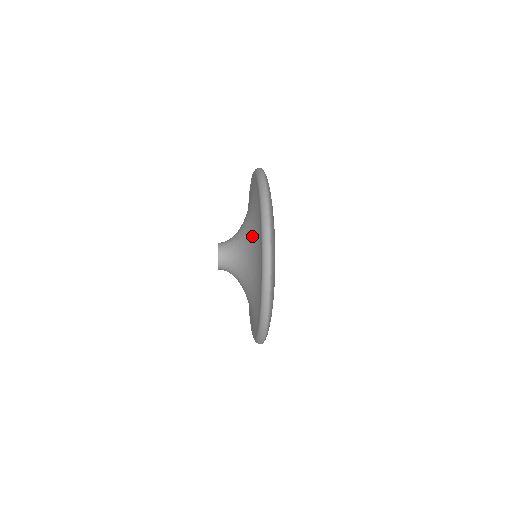
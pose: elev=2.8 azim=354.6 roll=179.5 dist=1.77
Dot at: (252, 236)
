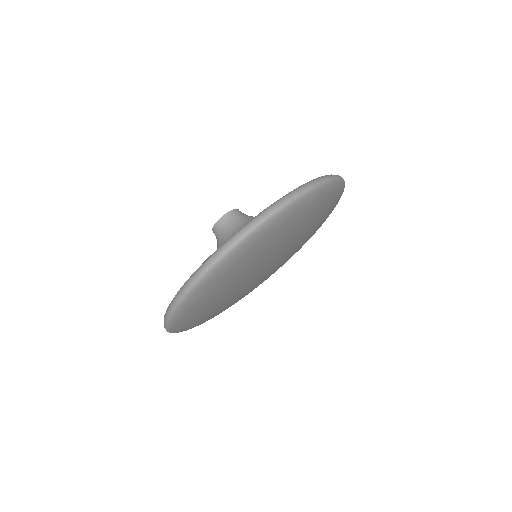
Dot at: occluded
